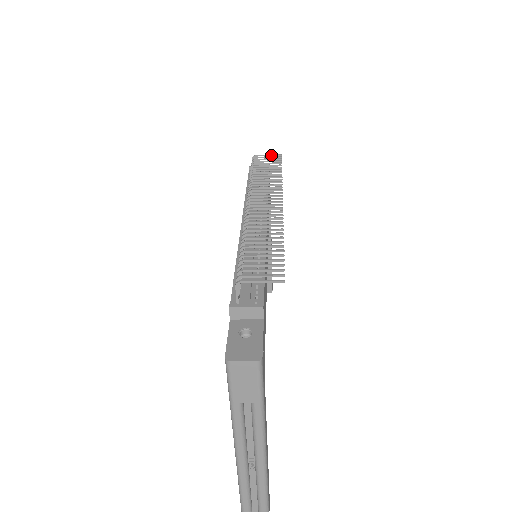
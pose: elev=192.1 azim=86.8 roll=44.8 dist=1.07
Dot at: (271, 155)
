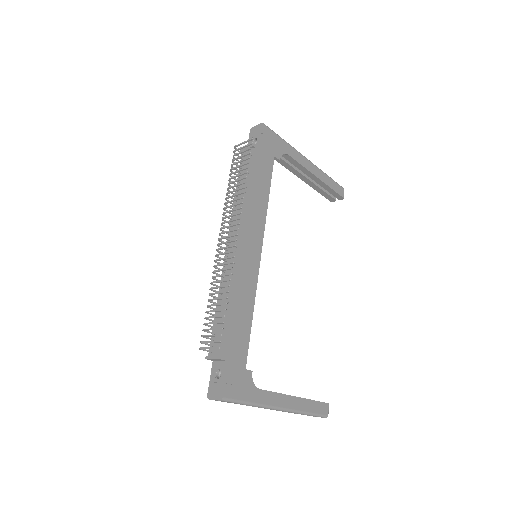
Dot at: (245, 142)
